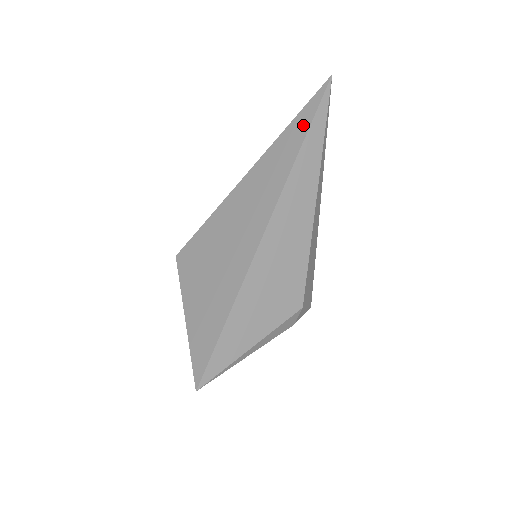
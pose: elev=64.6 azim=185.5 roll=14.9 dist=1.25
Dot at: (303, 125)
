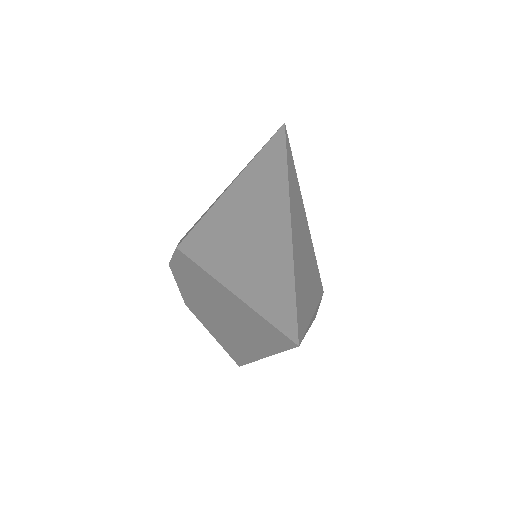
Dot at: (279, 145)
